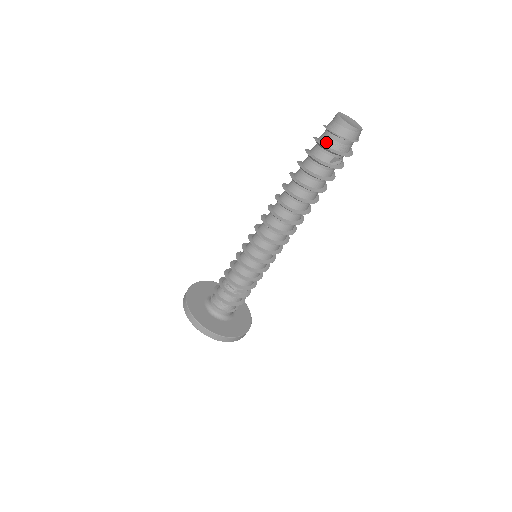
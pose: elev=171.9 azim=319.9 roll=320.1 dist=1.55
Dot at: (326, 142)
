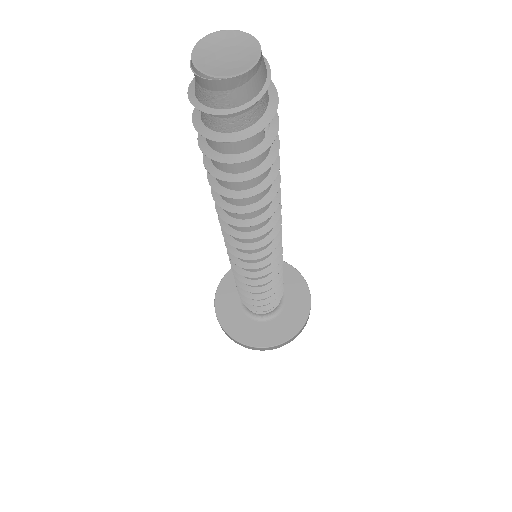
Dot at: (236, 127)
